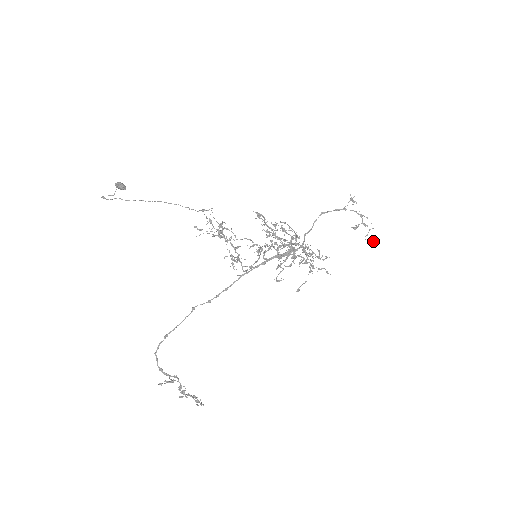
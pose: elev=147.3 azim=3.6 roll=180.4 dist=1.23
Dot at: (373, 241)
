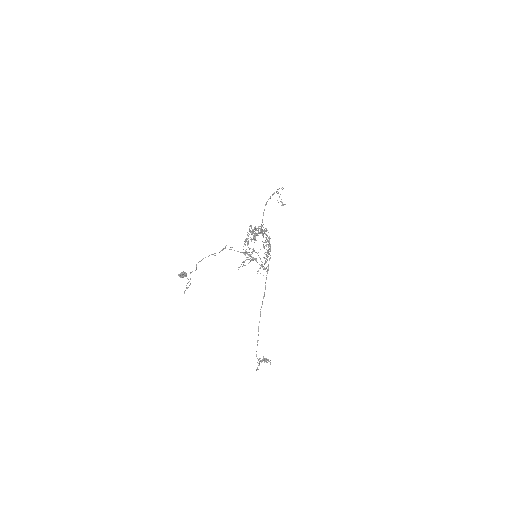
Dot at: occluded
